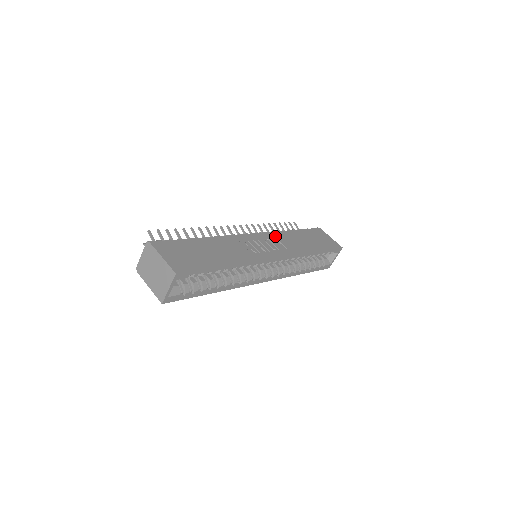
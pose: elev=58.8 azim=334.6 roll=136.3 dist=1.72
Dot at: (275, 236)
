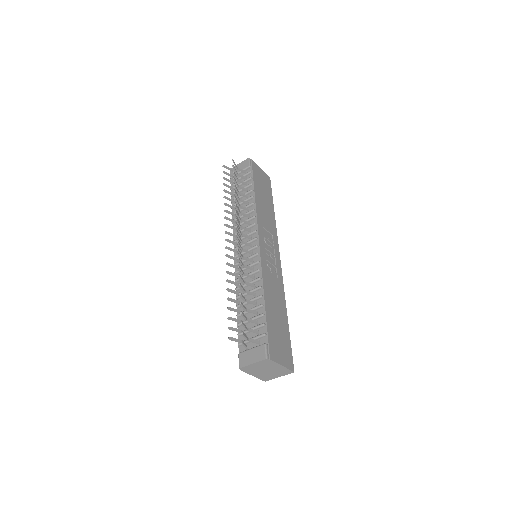
Dot at: (261, 224)
